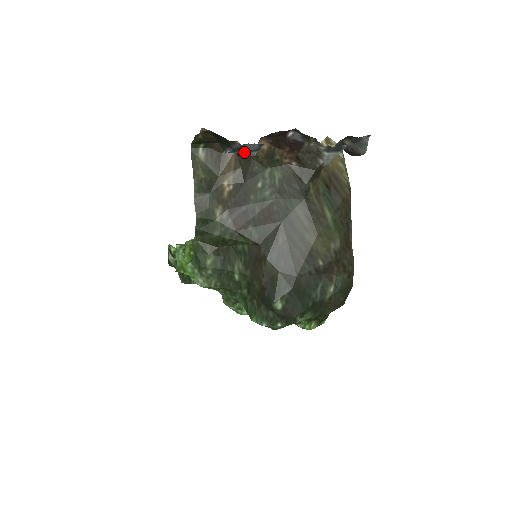
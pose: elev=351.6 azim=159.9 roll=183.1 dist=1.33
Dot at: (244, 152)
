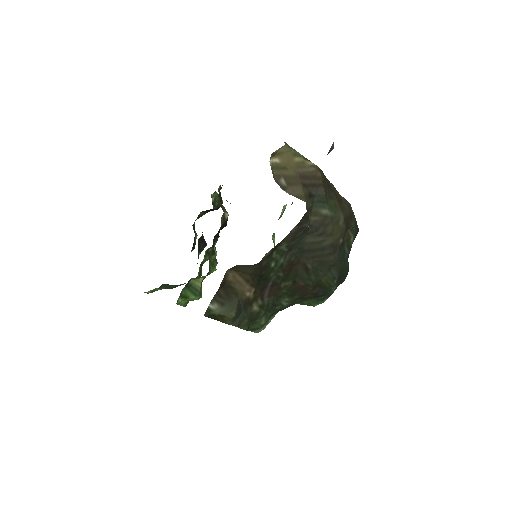
Dot at: occluded
